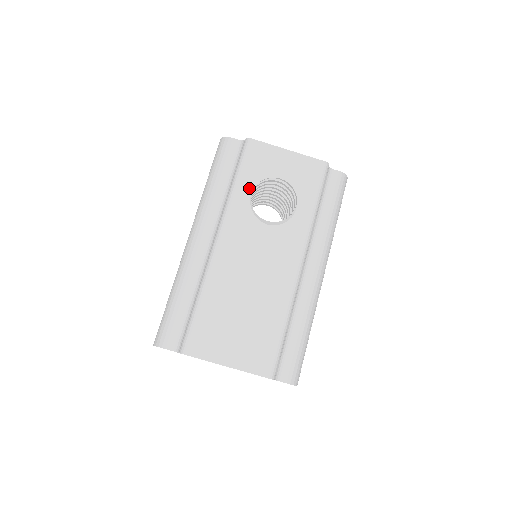
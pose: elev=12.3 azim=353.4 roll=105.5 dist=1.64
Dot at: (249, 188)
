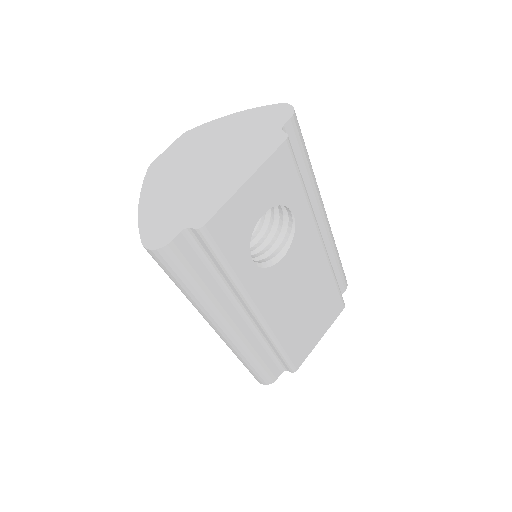
Dot at: (247, 260)
